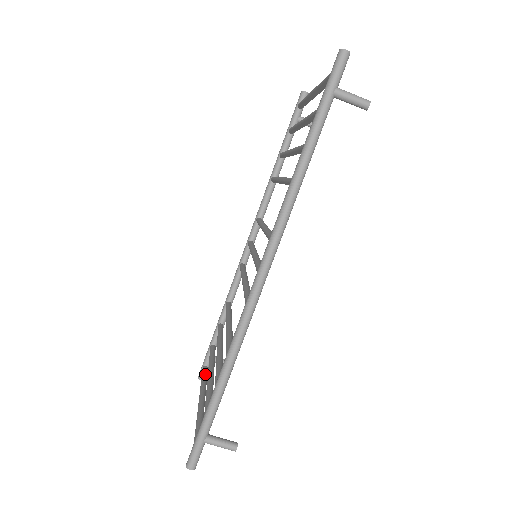
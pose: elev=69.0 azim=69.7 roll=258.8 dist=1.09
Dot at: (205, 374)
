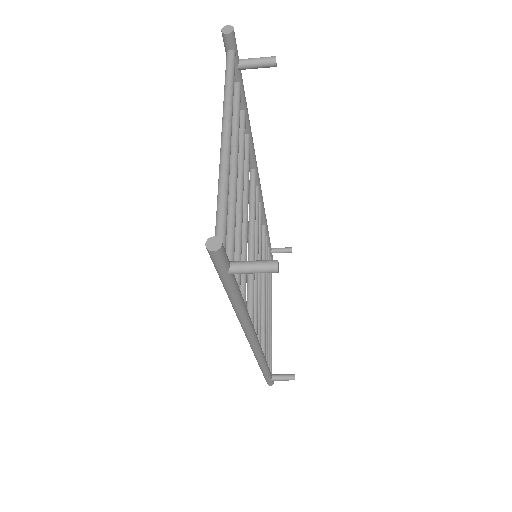
Dot at: occluded
